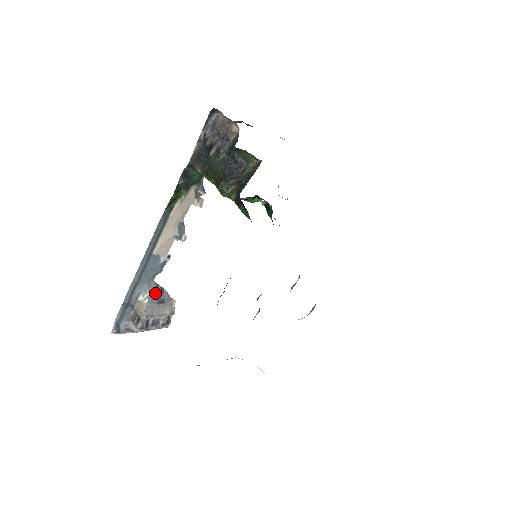
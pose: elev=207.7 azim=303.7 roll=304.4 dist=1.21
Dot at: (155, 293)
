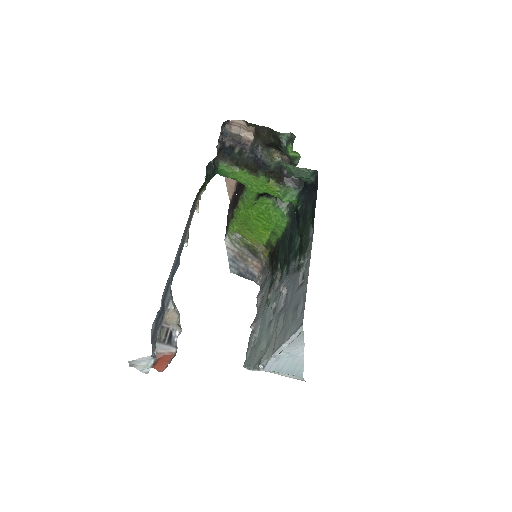
Dot at: occluded
